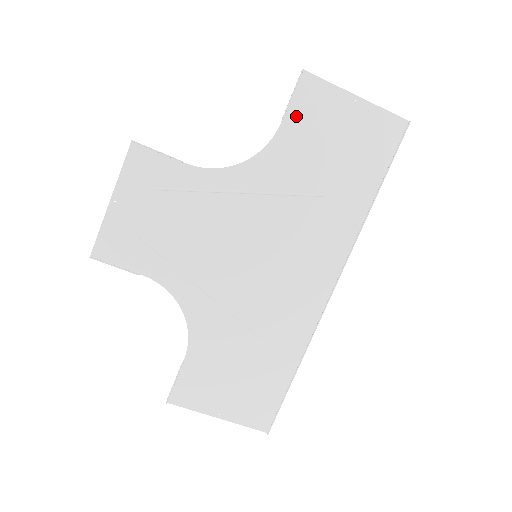
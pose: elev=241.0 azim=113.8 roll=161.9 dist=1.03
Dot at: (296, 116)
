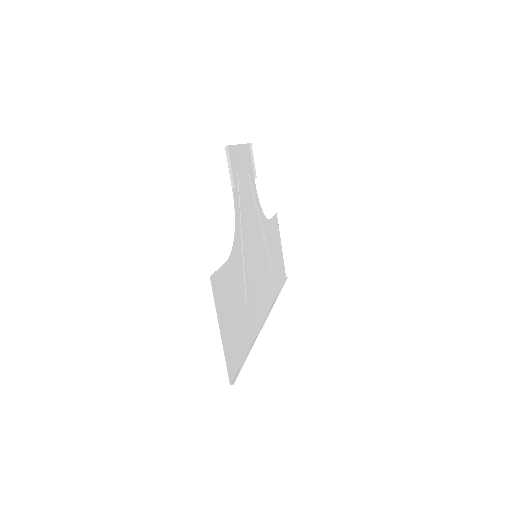
Dot at: (273, 224)
